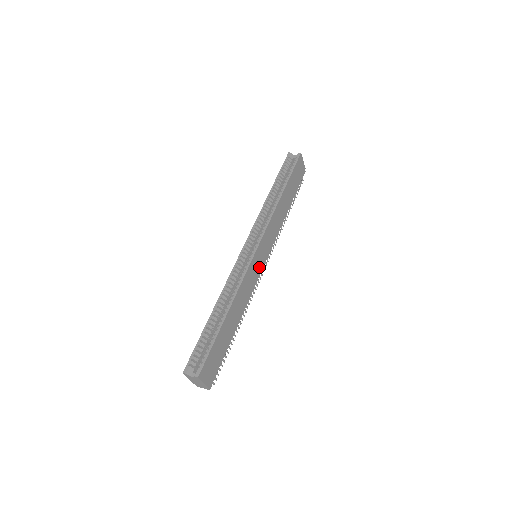
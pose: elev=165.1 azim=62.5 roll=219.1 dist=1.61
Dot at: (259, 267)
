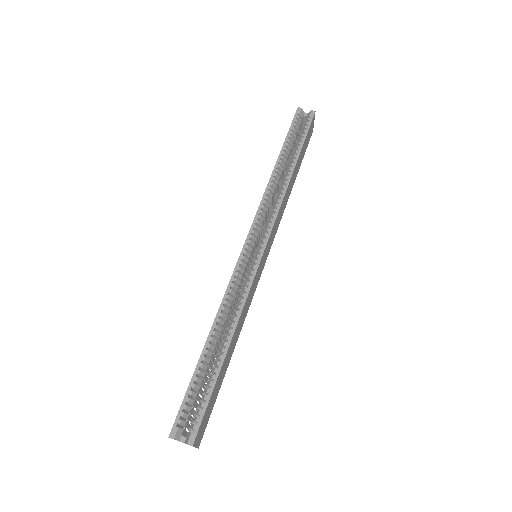
Dot at: (260, 272)
